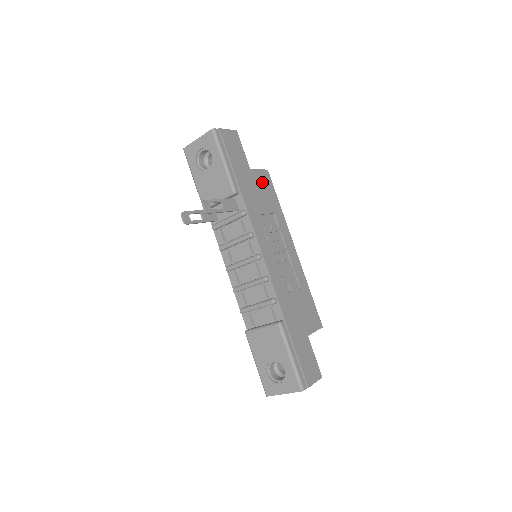
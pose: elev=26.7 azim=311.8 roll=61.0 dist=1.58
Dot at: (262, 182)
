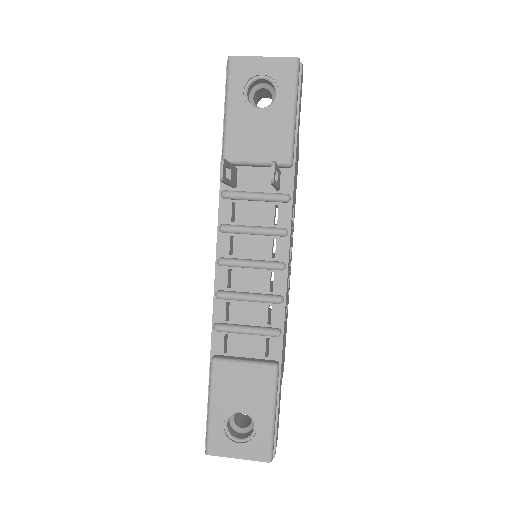
Dot at: (297, 161)
